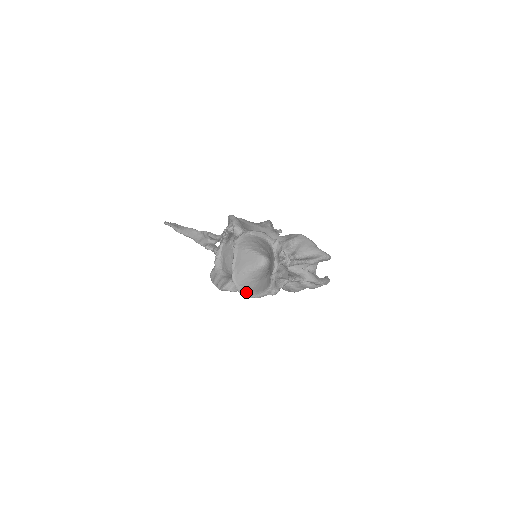
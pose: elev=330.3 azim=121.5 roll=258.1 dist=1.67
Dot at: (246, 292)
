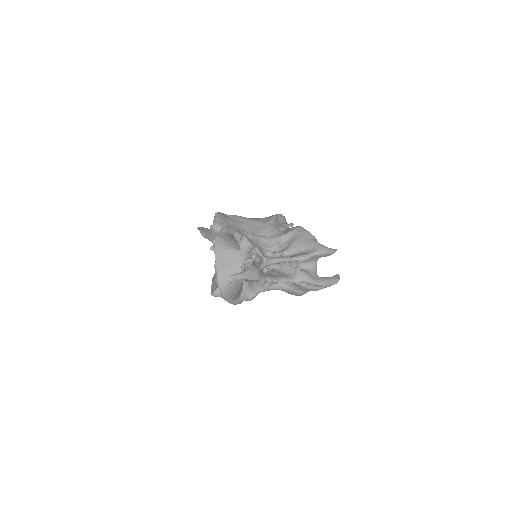
Dot at: (228, 298)
